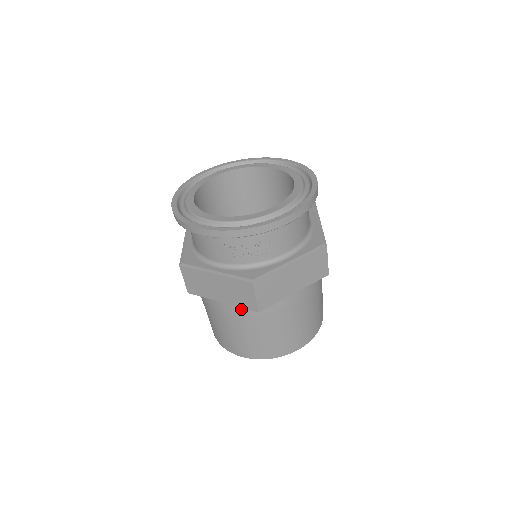
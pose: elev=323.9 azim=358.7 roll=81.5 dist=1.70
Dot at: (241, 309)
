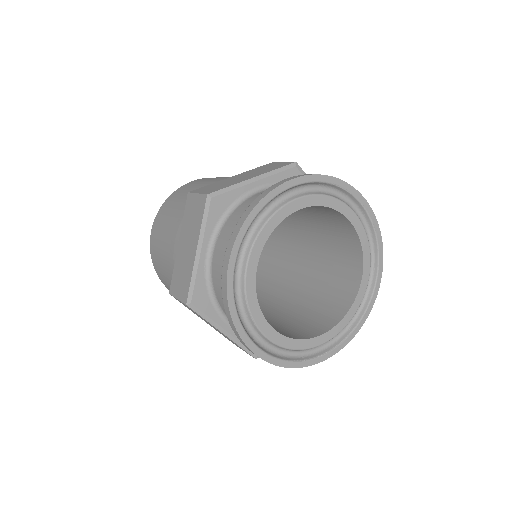
Dot at: occluded
